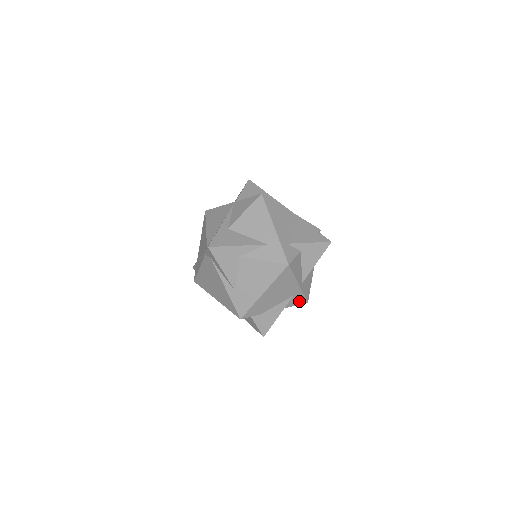
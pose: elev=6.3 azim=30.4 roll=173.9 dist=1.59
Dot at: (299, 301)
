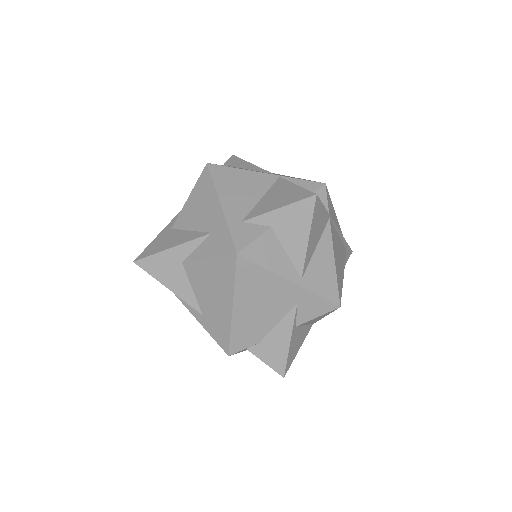
Dot at: (319, 308)
